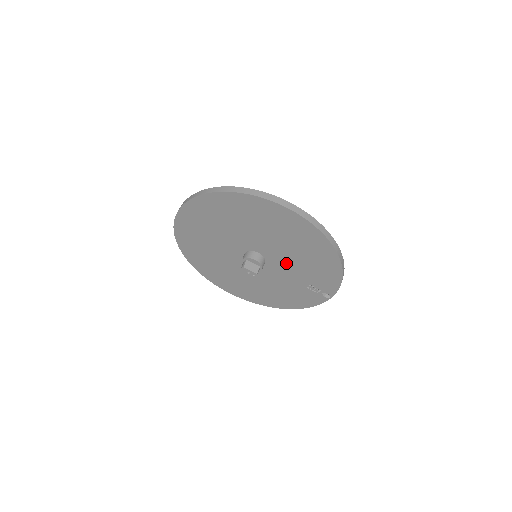
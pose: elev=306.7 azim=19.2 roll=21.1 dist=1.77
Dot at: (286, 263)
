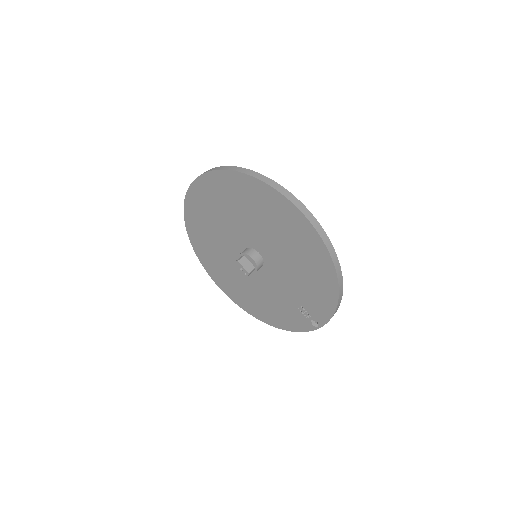
Dot at: (283, 273)
